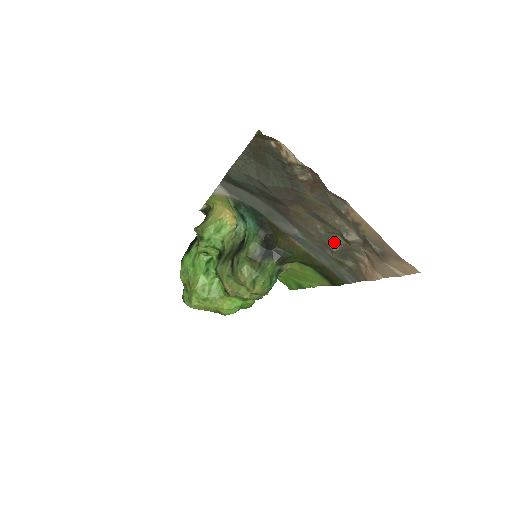
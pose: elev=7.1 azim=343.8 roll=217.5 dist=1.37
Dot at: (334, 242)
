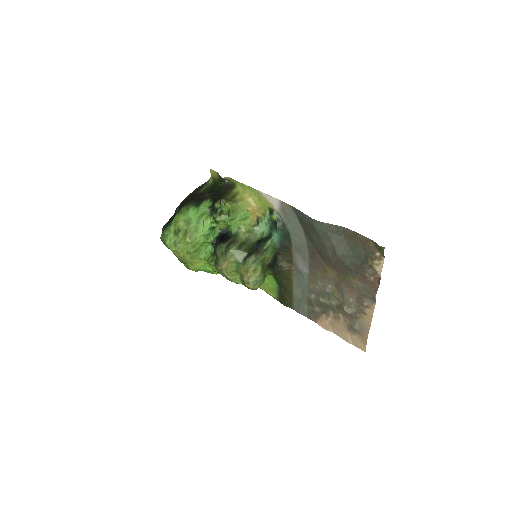
Dot at: (327, 298)
